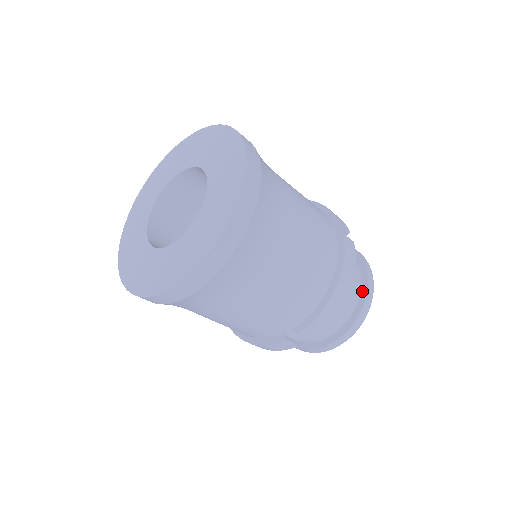
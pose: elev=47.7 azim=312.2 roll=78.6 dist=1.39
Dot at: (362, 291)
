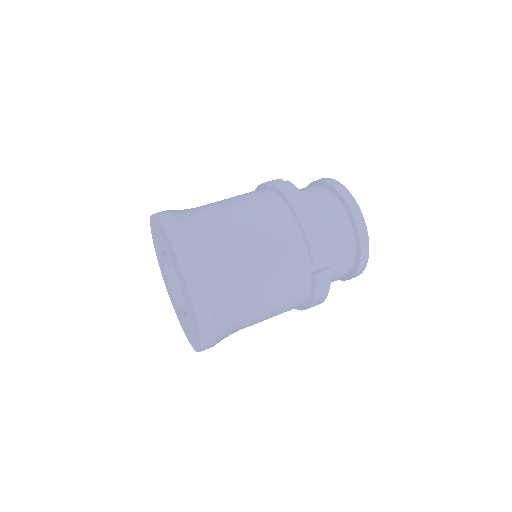
Dot at: (336, 195)
